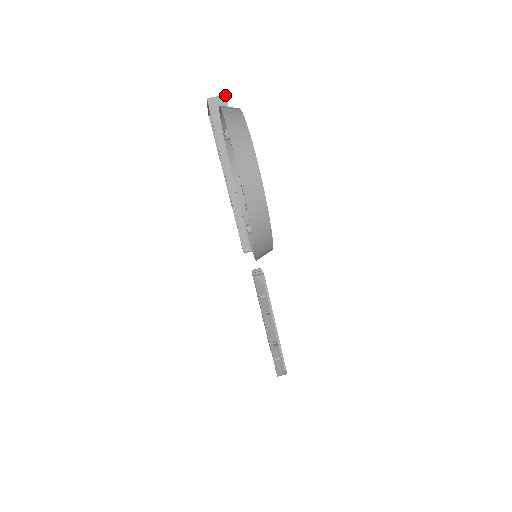
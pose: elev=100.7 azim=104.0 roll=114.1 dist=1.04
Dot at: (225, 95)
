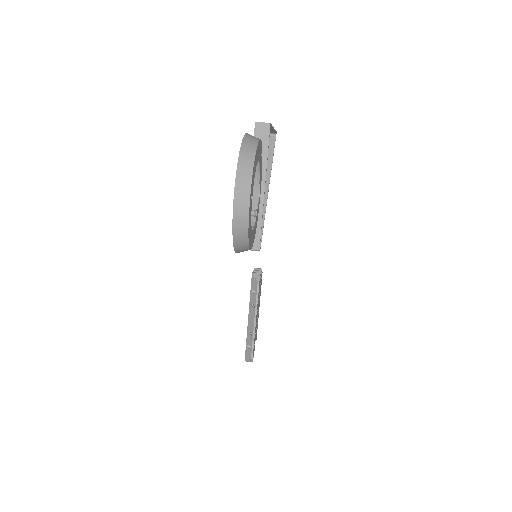
Dot at: (270, 123)
